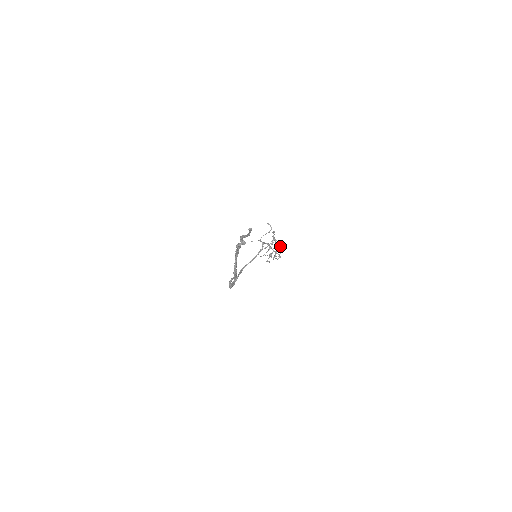
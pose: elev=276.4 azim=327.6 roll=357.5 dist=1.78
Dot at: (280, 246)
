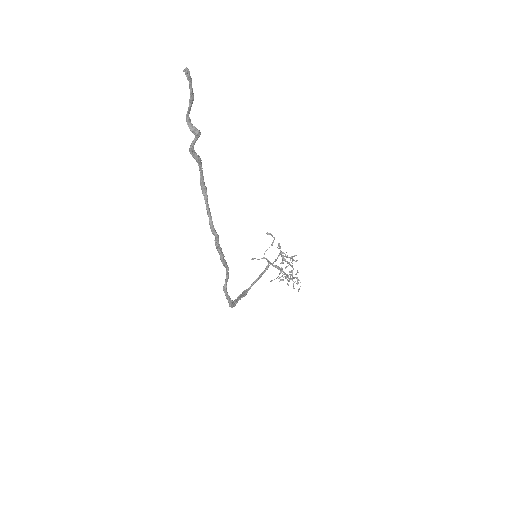
Dot at: (292, 260)
